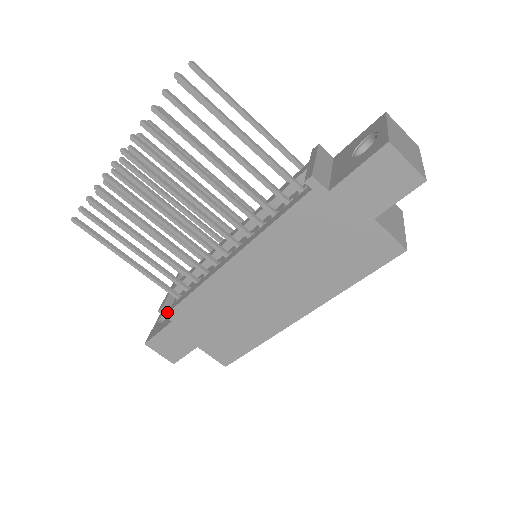
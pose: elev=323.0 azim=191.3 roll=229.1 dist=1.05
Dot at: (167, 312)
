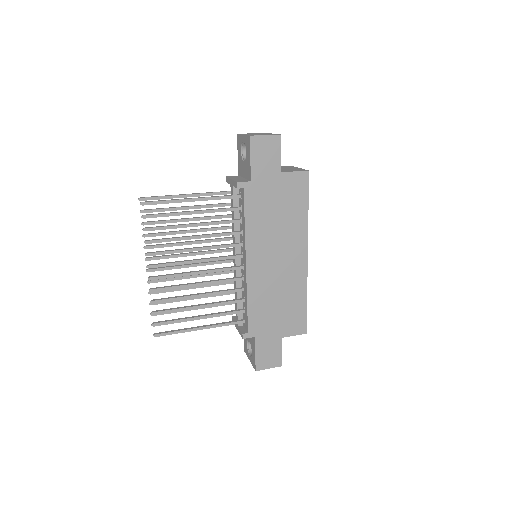
Dot at: (247, 333)
